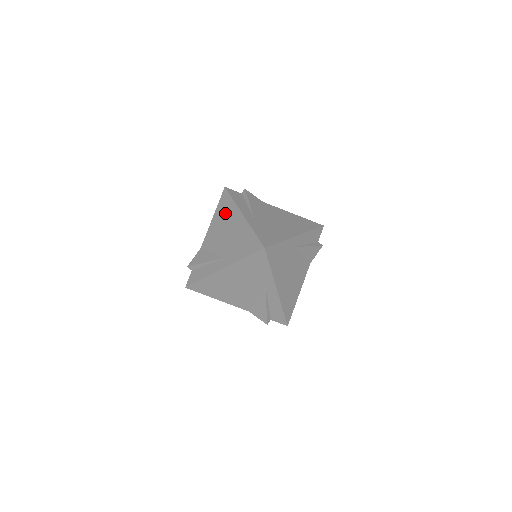
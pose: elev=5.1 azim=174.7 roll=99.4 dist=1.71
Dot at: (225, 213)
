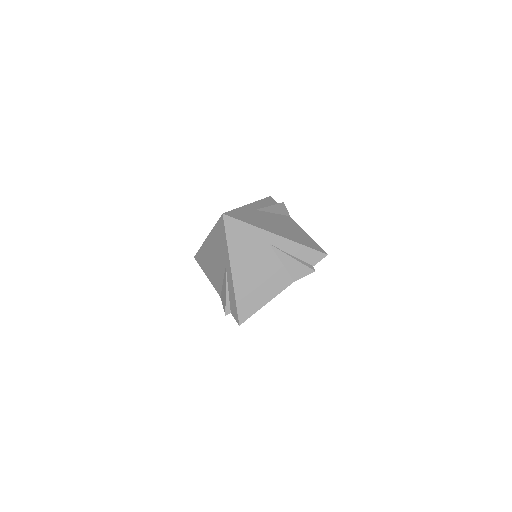
Dot at: occluded
